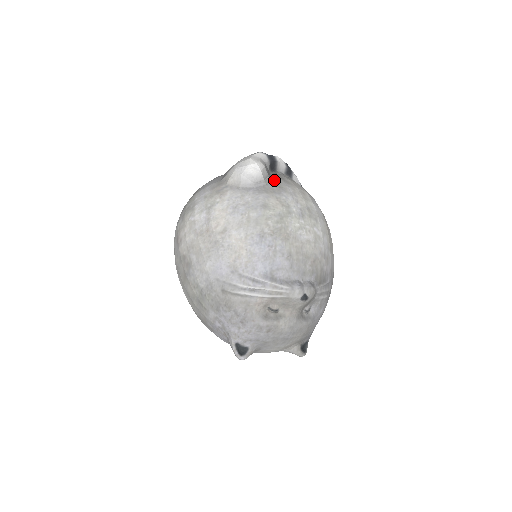
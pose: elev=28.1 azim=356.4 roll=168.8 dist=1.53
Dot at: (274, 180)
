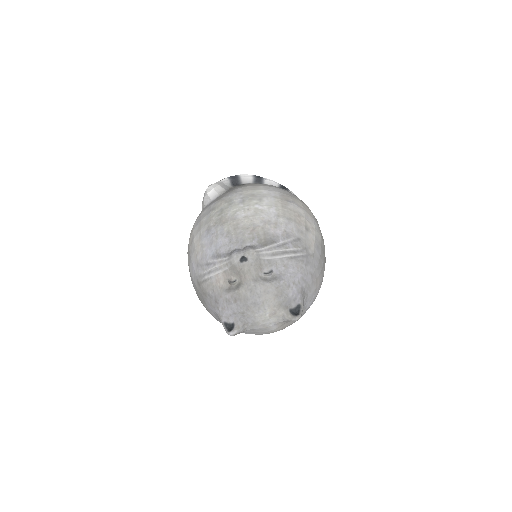
Dot at: (229, 190)
